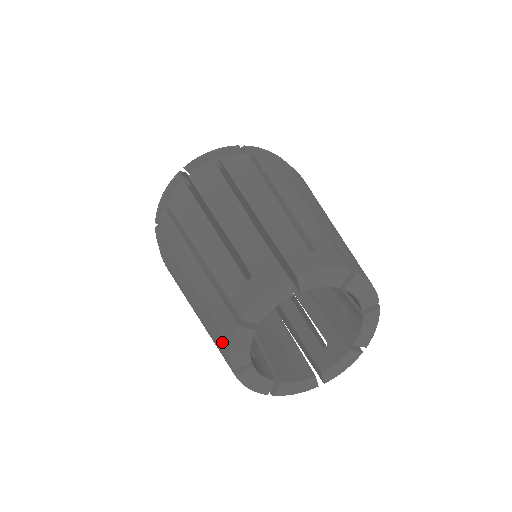
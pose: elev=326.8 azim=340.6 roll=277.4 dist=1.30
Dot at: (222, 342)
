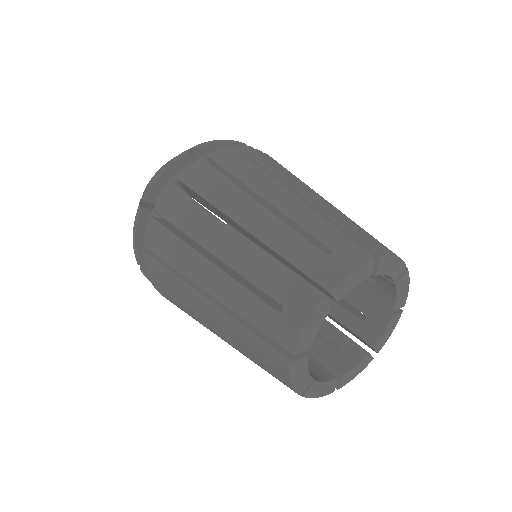
Dot at: (286, 322)
